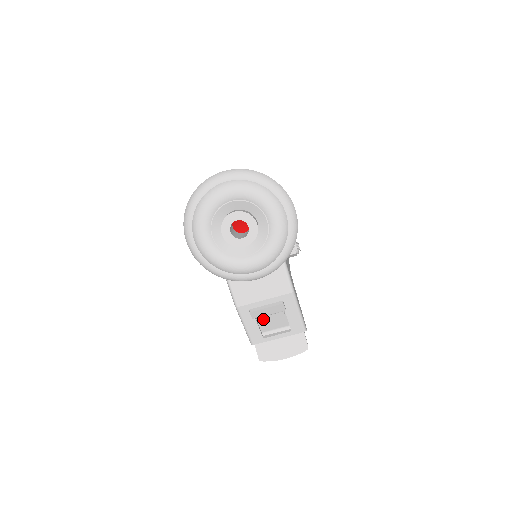
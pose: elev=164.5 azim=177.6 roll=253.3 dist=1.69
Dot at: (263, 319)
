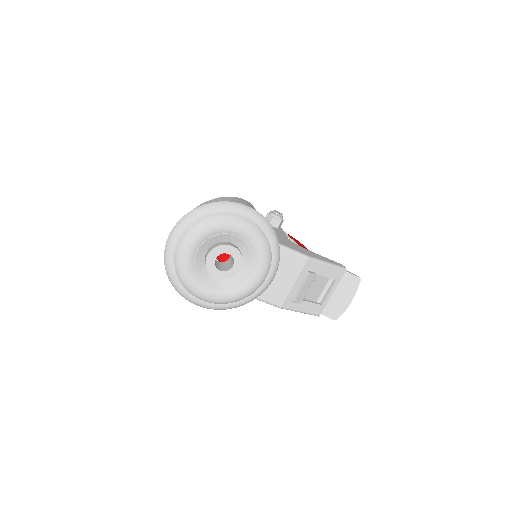
Dot at: (307, 294)
